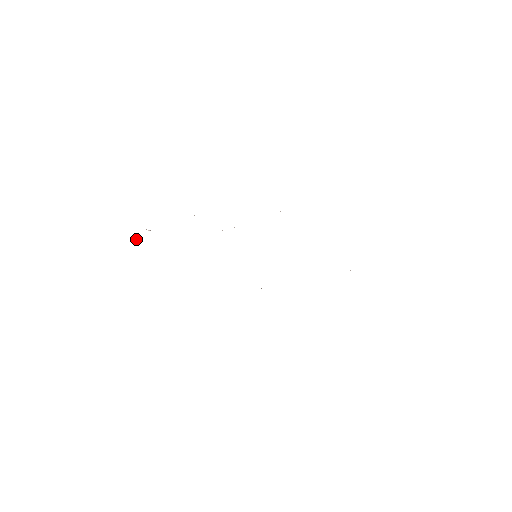
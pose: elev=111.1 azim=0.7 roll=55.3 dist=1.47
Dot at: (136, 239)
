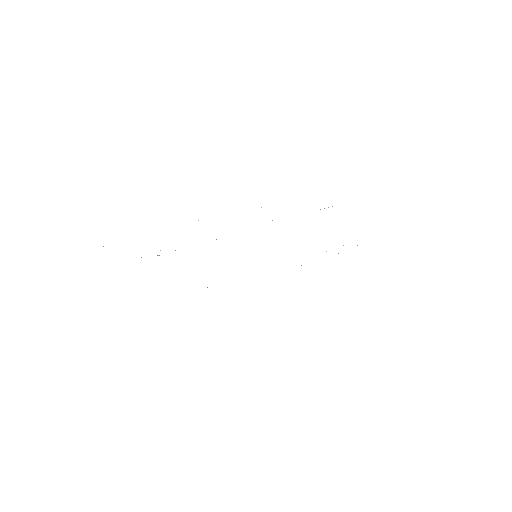
Dot at: occluded
